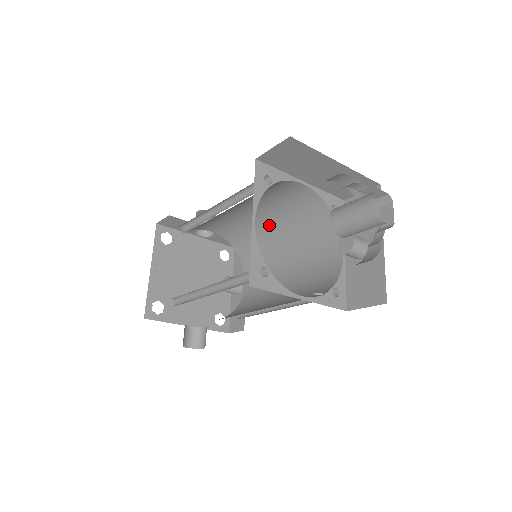
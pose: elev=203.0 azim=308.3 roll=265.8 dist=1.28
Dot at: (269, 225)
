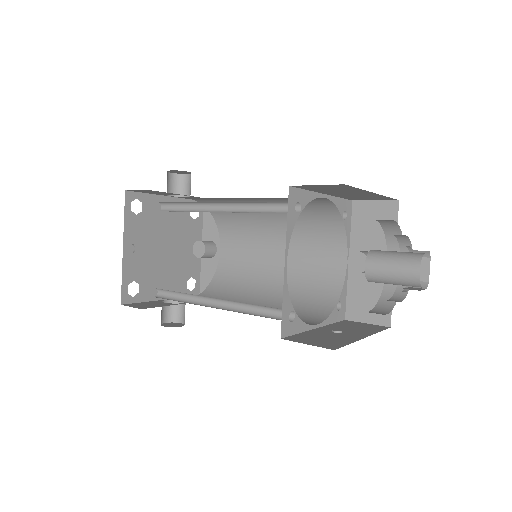
Dot at: occluded
